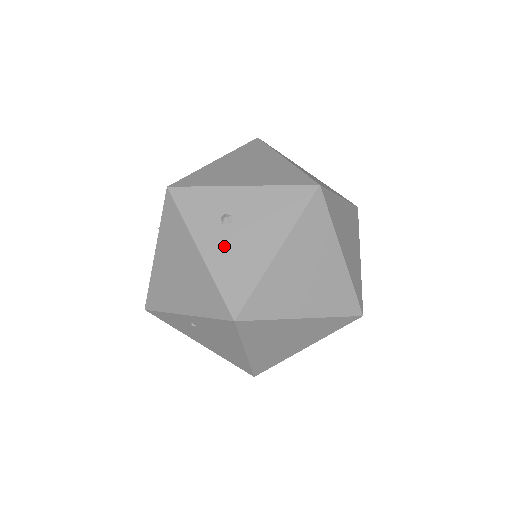
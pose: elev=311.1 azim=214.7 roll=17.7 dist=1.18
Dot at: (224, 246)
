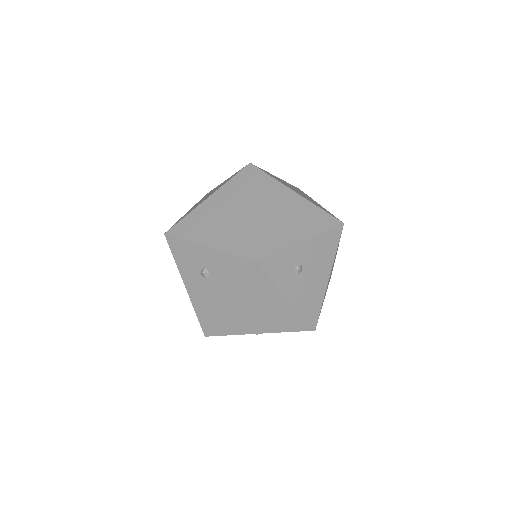
Dot at: (301, 288)
